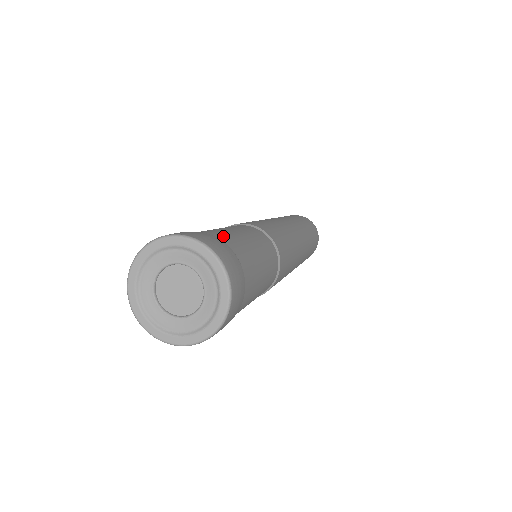
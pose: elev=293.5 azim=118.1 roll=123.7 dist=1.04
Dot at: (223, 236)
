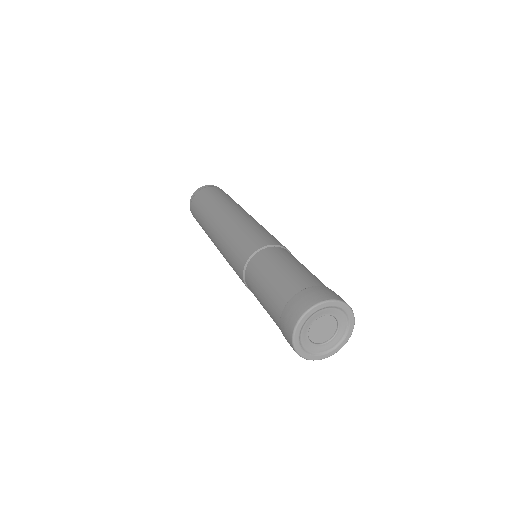
Dot at: (298, 282)
